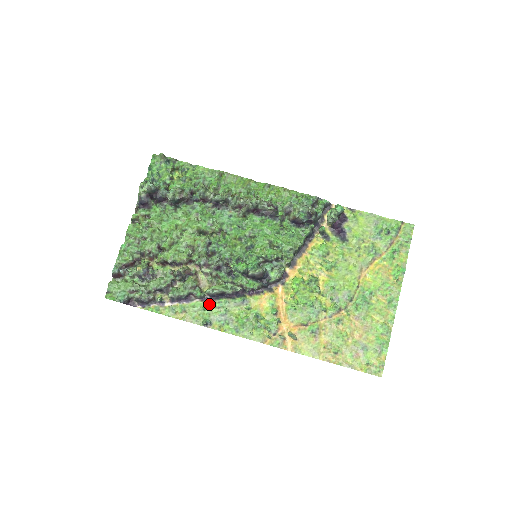
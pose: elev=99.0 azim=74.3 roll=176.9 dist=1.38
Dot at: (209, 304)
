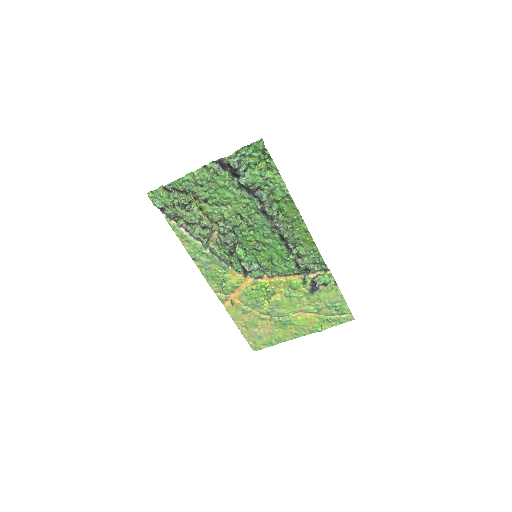
Dot at: (205, 251)
